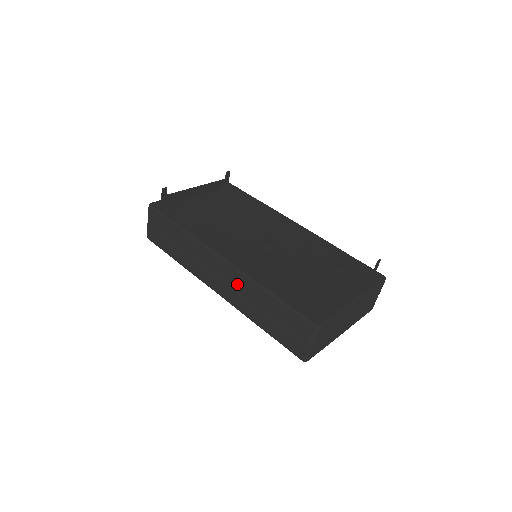
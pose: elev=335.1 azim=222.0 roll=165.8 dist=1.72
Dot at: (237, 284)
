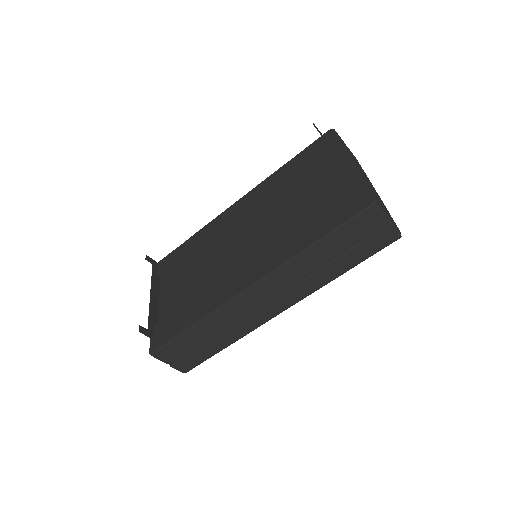
Dot at: (286, 282)
